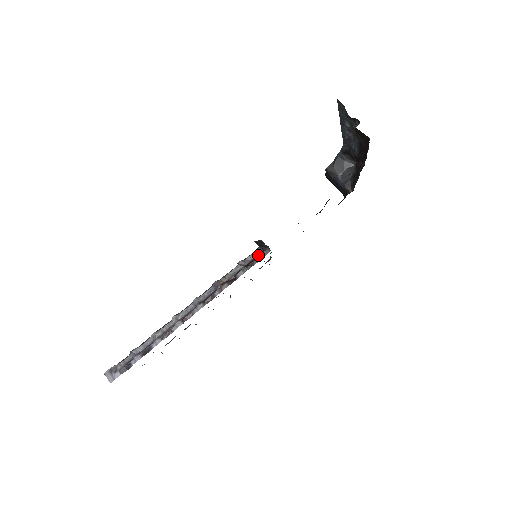
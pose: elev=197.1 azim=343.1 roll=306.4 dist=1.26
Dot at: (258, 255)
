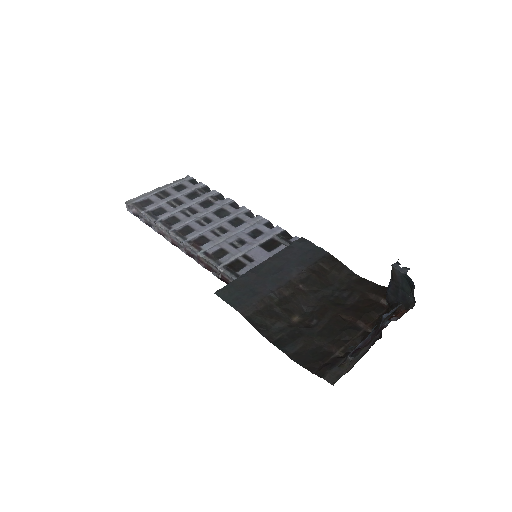
Dot at: occluded
